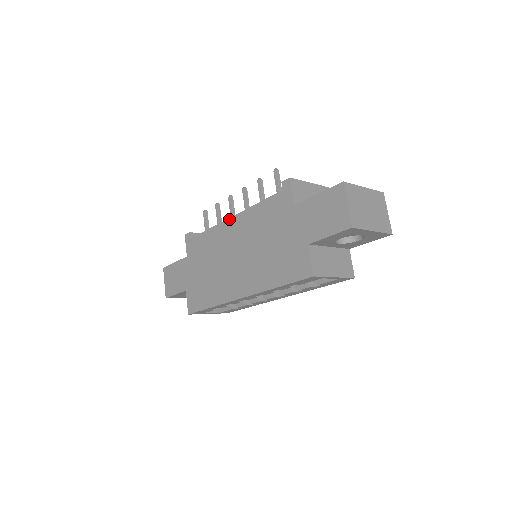
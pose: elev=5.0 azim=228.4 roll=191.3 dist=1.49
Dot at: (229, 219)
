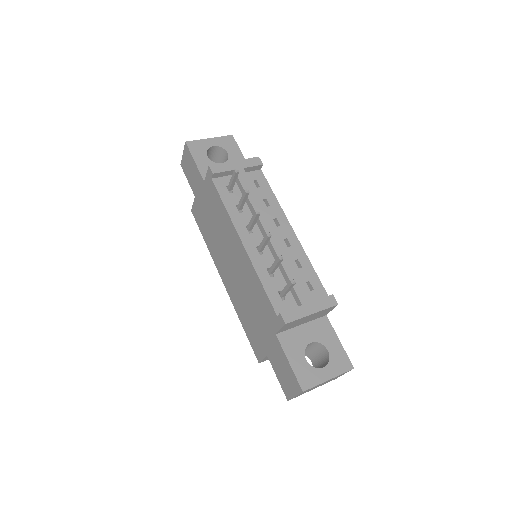
Dot at: (240, 241)
